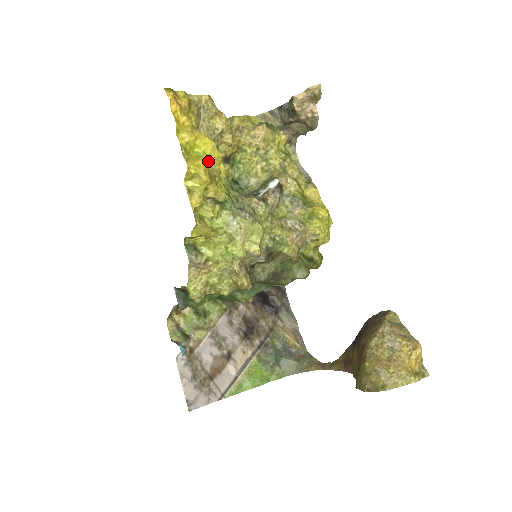
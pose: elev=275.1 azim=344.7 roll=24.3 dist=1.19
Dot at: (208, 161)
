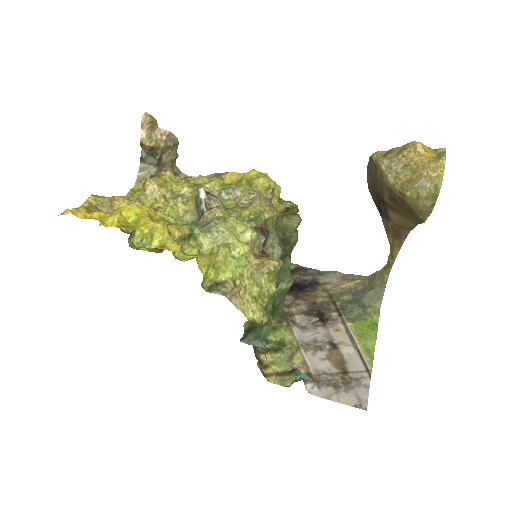
Dot at: (146, 216)
